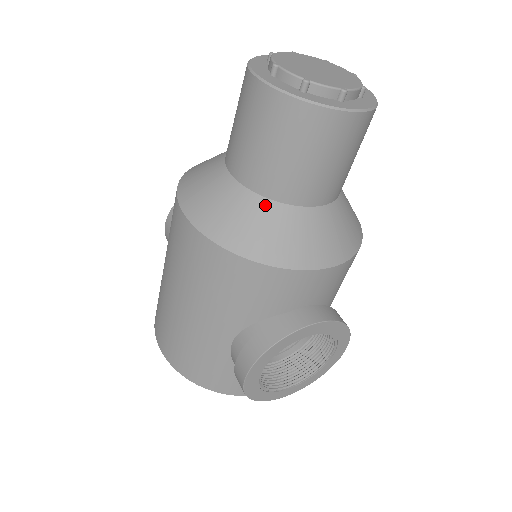
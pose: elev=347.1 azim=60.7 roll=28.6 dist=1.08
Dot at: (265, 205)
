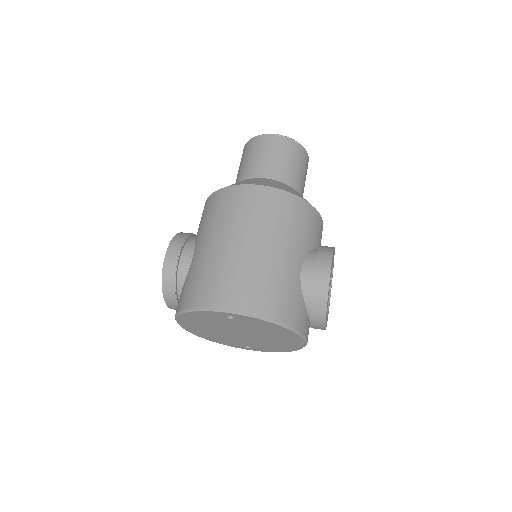
Dot at: (292, 188)
